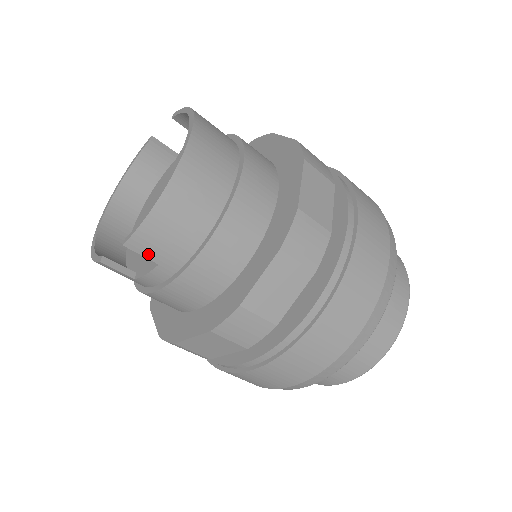
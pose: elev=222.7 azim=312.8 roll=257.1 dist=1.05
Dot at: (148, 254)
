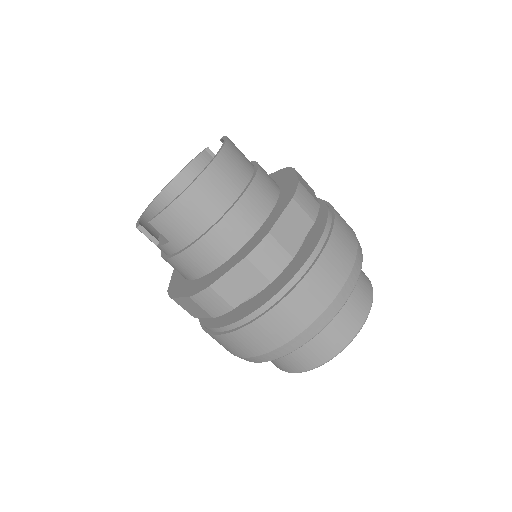
Dot at: (163, 233)
